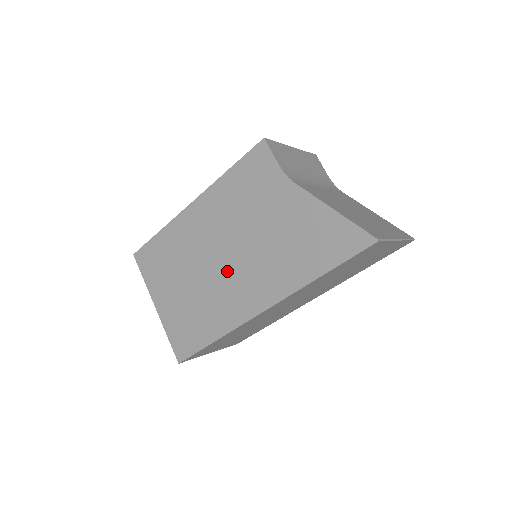
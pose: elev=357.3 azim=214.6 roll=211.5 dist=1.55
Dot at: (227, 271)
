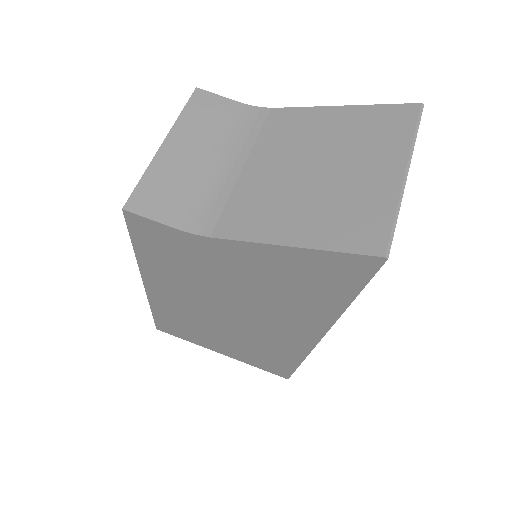
Dot at: (247, 323)
